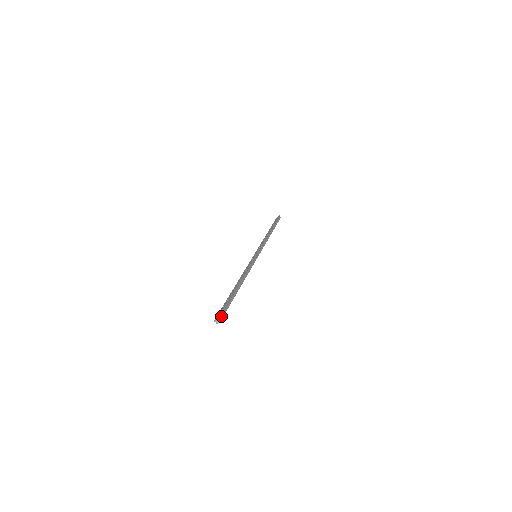
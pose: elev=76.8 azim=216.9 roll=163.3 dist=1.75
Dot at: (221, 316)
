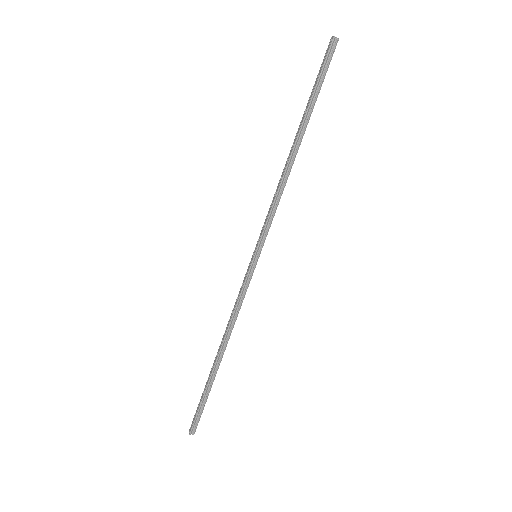
Dot at: (195, 425)
